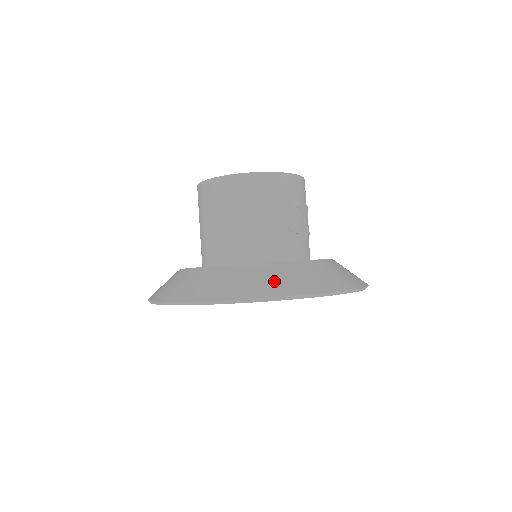
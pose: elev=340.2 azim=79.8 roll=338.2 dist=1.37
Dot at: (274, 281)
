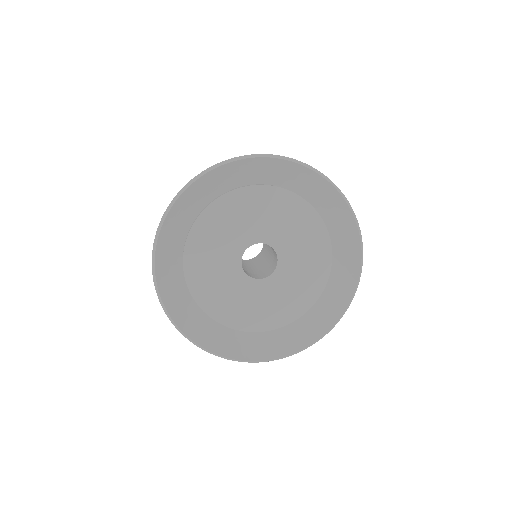
Dot at: occluded
